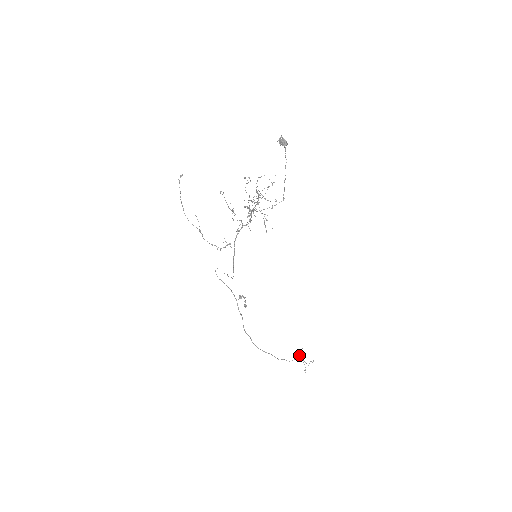
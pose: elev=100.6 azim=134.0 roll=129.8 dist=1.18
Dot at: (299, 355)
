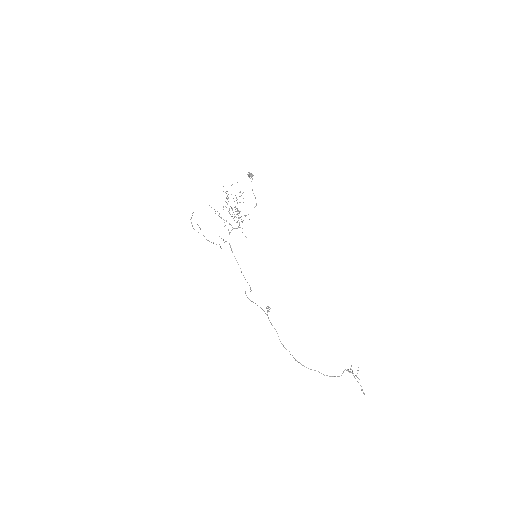
Dot at: (348, 370)
